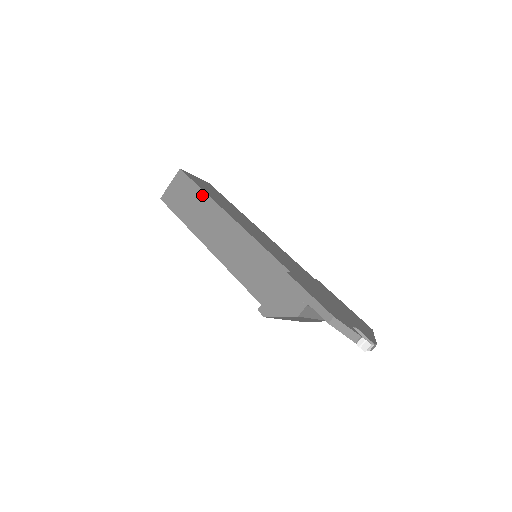
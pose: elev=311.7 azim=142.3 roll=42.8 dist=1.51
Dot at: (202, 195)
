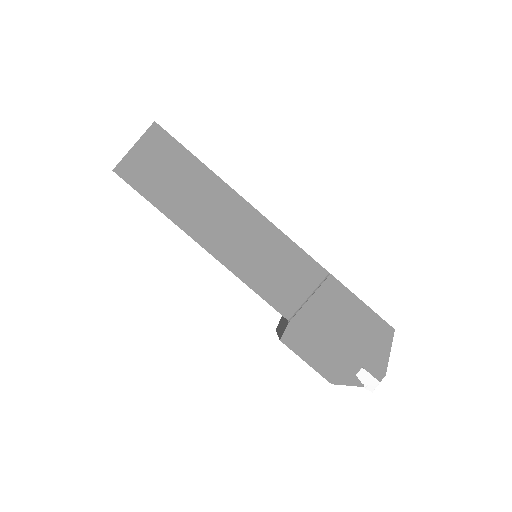
Dot at: occluded
